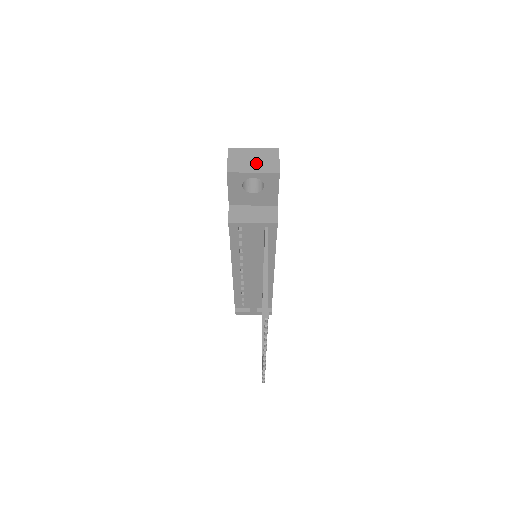
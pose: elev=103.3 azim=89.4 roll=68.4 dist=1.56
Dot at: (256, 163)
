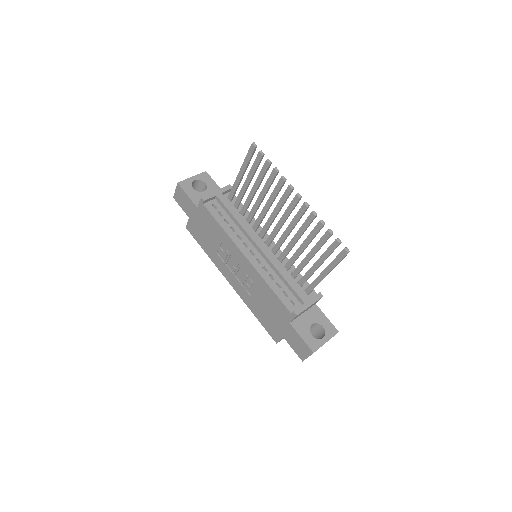
Dot at: occluded
